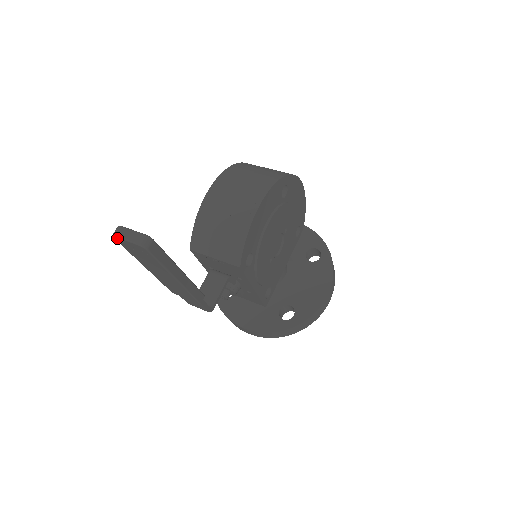
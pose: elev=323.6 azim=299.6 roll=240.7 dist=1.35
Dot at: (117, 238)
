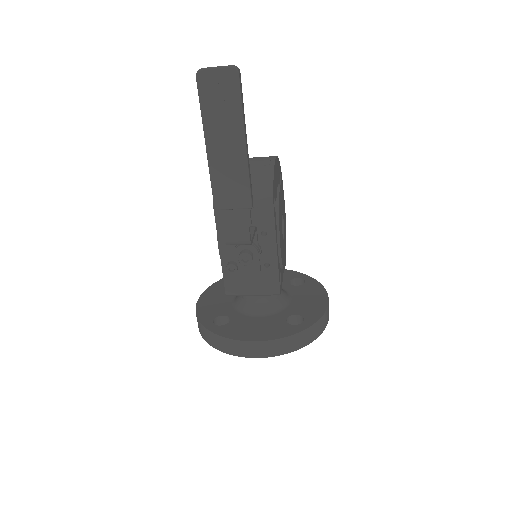
Dot at: (203, 72)
